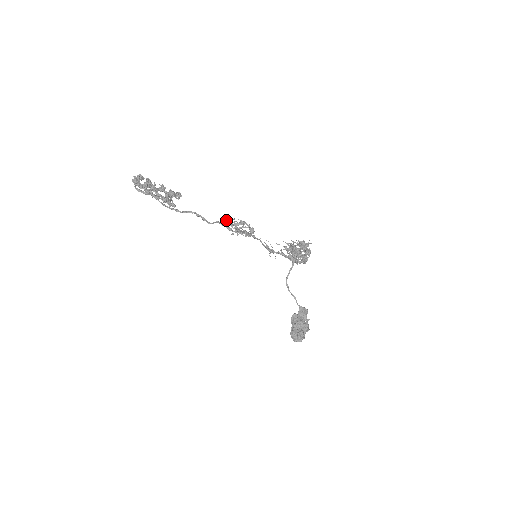
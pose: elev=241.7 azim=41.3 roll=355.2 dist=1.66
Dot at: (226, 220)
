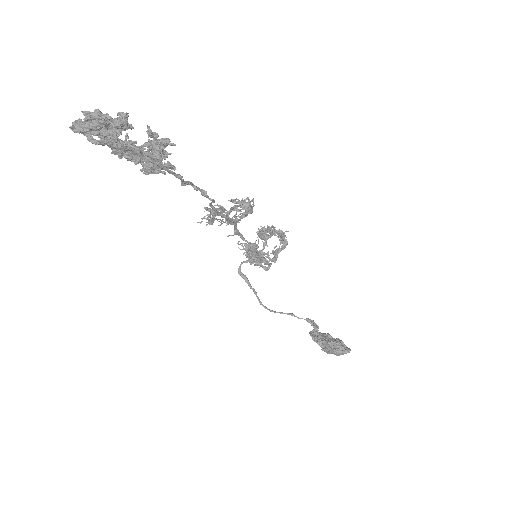
Dot at: (207, 208)
